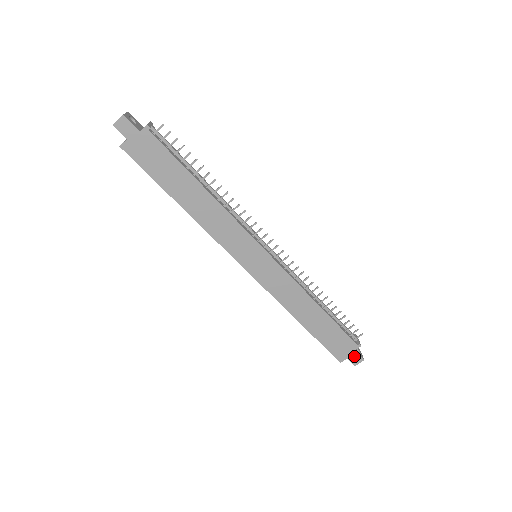
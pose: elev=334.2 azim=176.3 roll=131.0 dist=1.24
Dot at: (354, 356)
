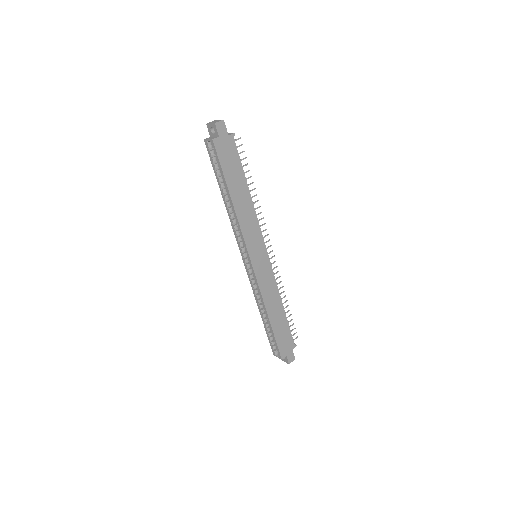
Dot at: (291, 355)
